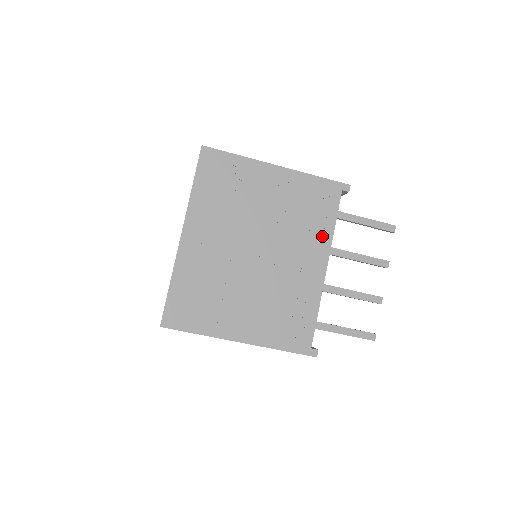
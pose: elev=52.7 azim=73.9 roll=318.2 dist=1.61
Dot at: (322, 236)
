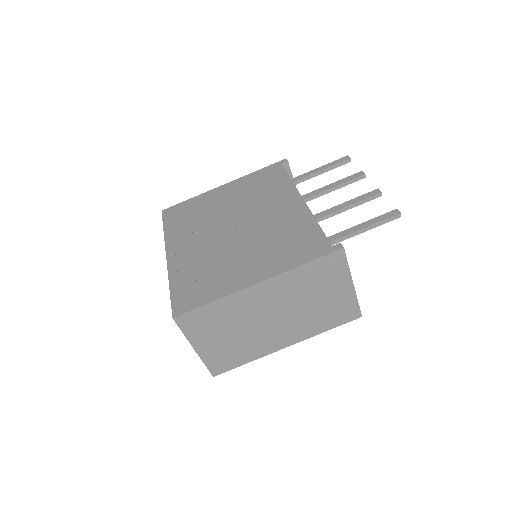
Dot at: (284, 189)
